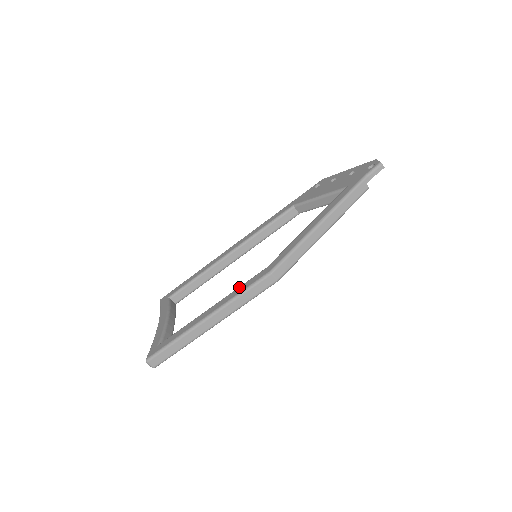
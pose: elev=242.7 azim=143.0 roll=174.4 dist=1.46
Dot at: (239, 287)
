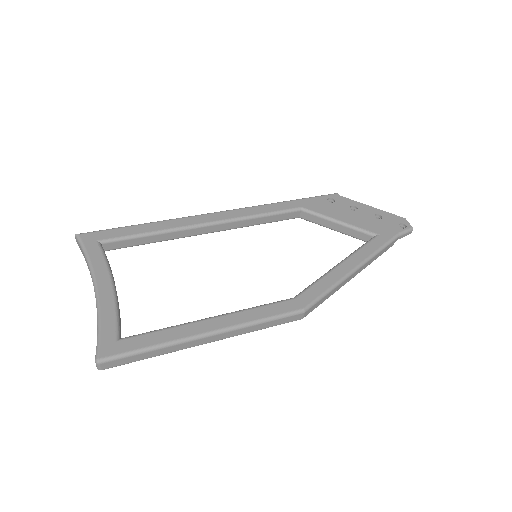
Dot at: (258, 308)
